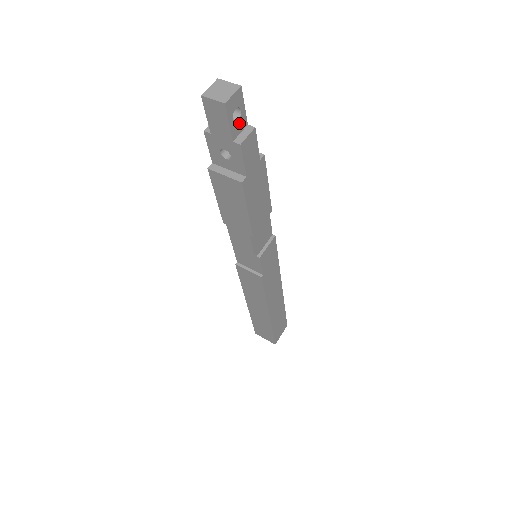
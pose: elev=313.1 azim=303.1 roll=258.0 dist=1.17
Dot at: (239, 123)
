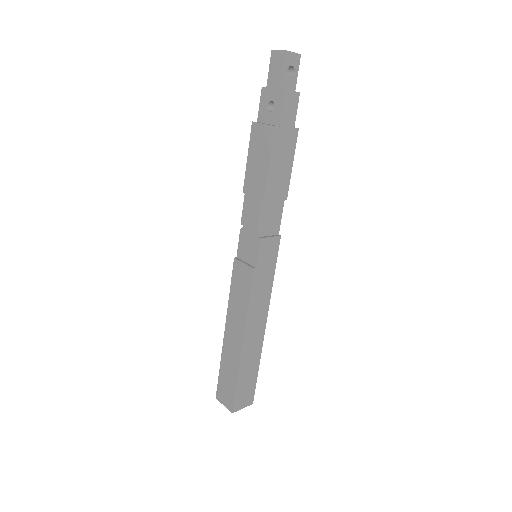
Dot at: (290, 81)
